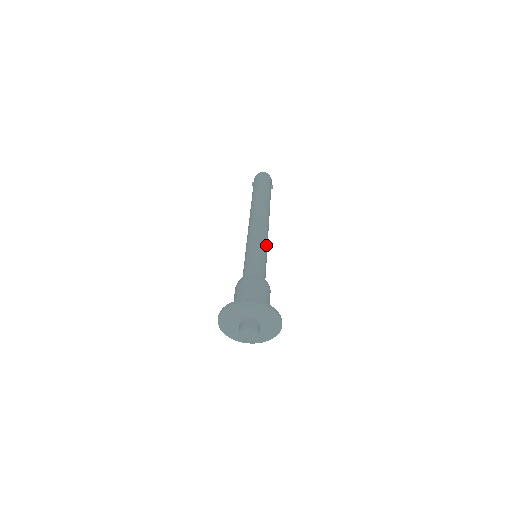
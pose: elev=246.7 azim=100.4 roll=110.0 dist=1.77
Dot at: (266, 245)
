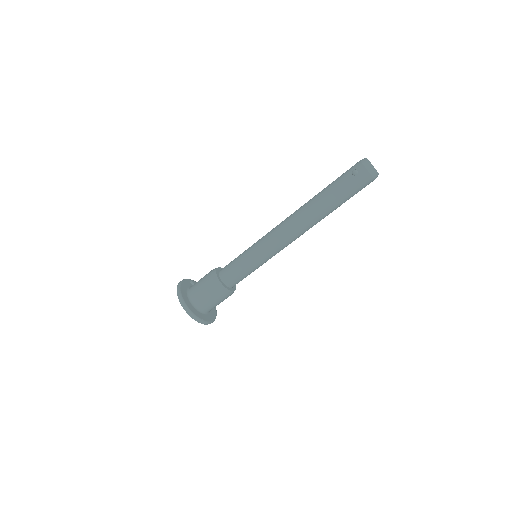
Dot at: occluded
